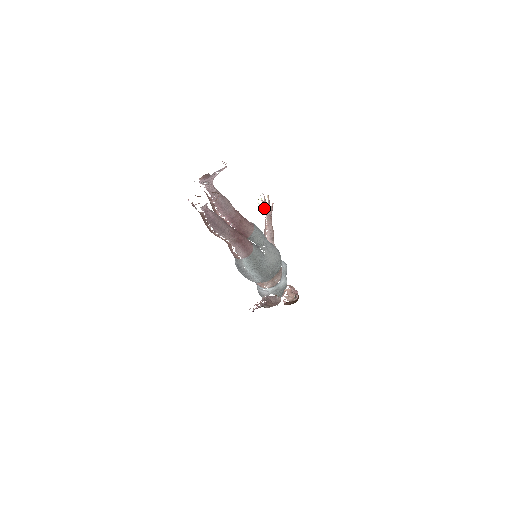
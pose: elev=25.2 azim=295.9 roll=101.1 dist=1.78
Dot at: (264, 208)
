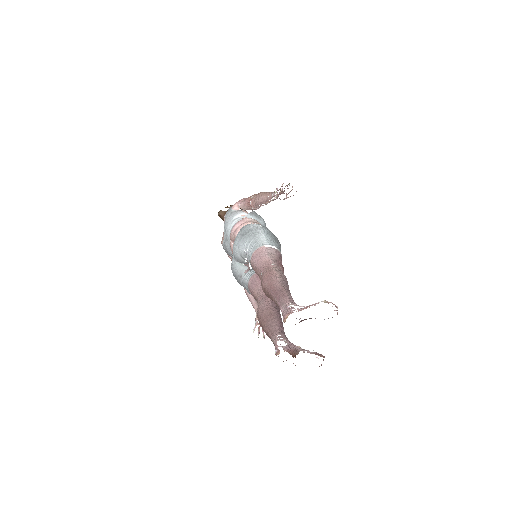
Dot at: (279, 194)
